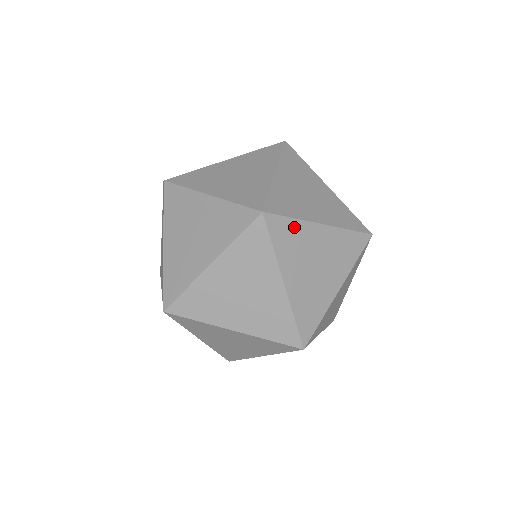
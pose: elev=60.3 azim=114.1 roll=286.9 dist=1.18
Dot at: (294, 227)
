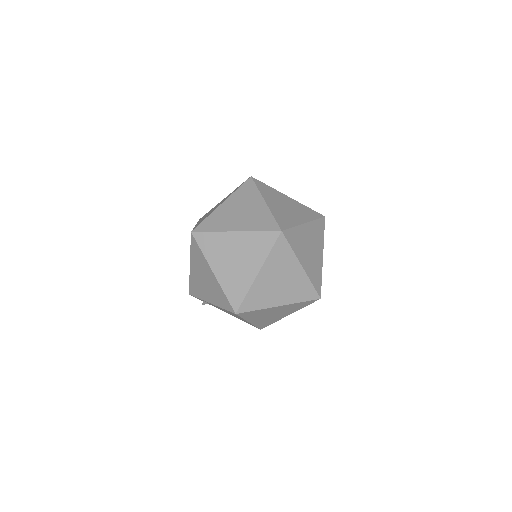
Dot at: (295, 232)
